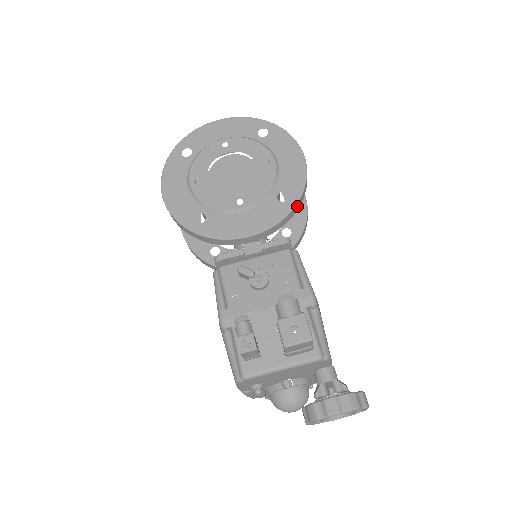
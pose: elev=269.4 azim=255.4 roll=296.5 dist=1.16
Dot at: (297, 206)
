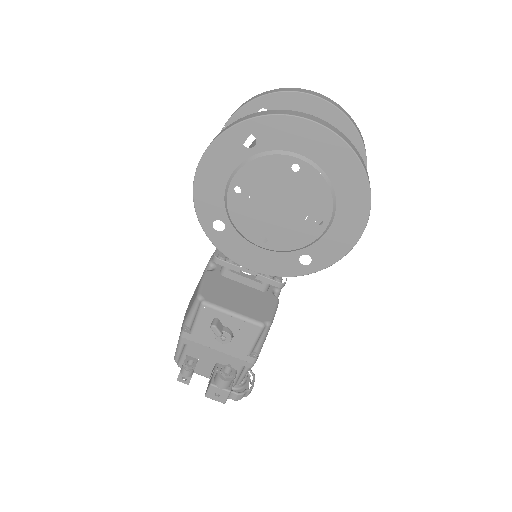
Dot at: (312, 270)
